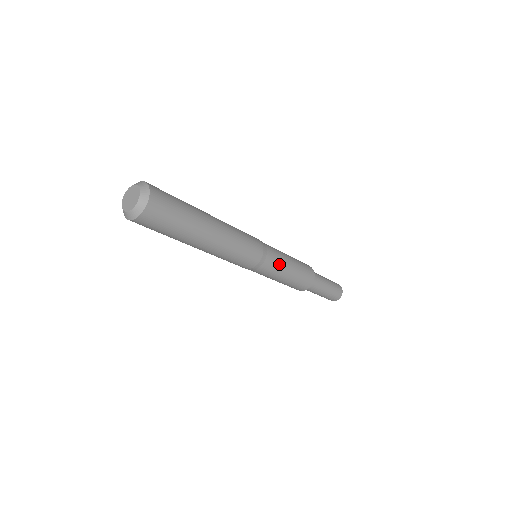
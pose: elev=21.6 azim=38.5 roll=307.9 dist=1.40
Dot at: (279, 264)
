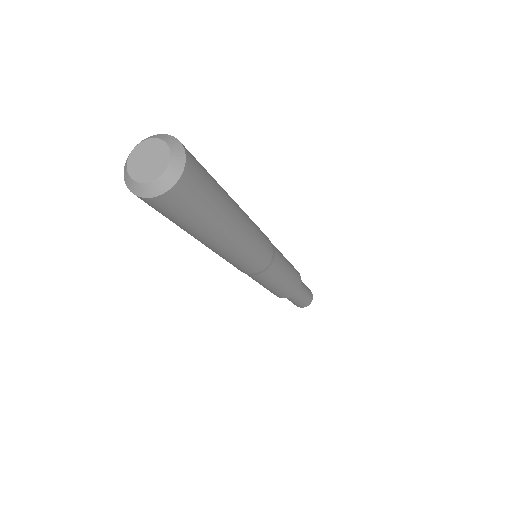
Dot at: (282, 259)
